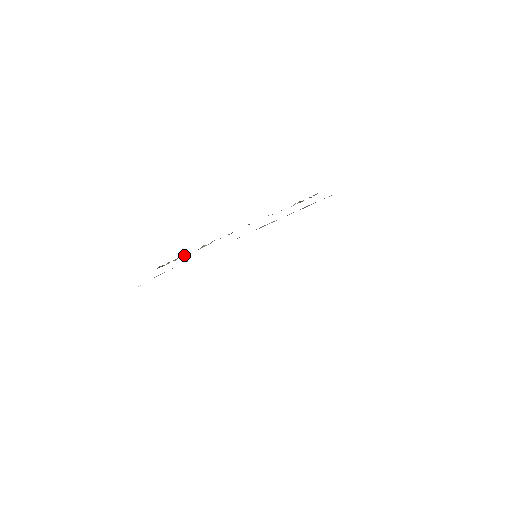
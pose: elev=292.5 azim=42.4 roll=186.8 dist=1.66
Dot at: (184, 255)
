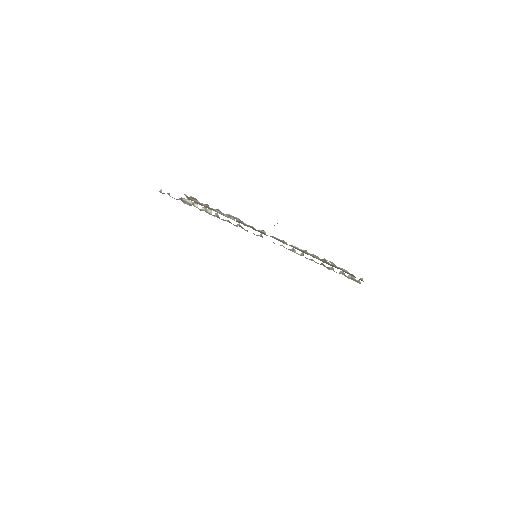
Dot at: (214, 209)
